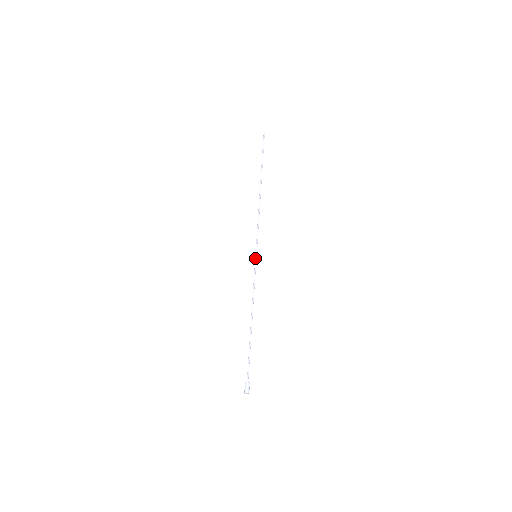
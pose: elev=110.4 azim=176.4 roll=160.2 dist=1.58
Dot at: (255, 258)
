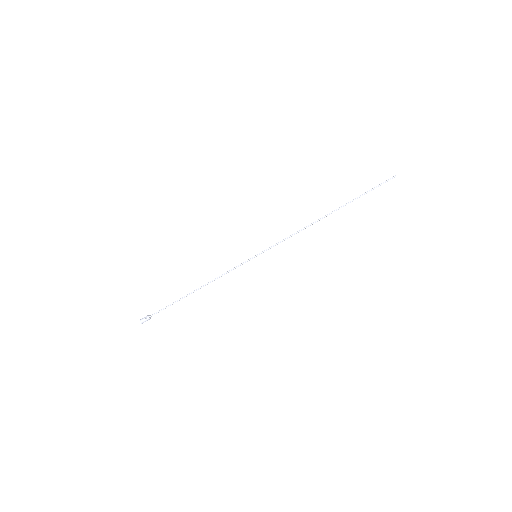
Dot at: occluded
